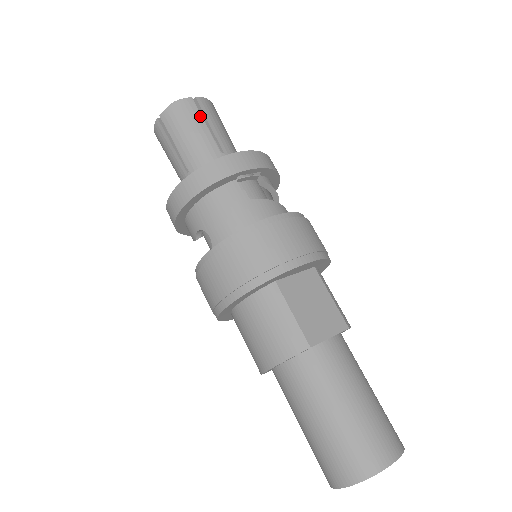
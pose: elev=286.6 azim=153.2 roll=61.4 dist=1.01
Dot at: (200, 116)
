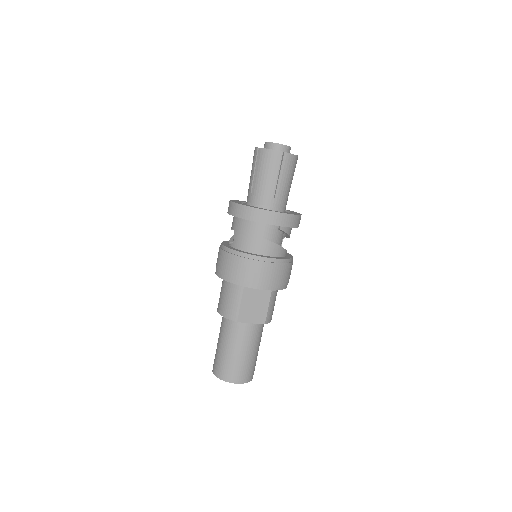
Dot at: (278, 167)
